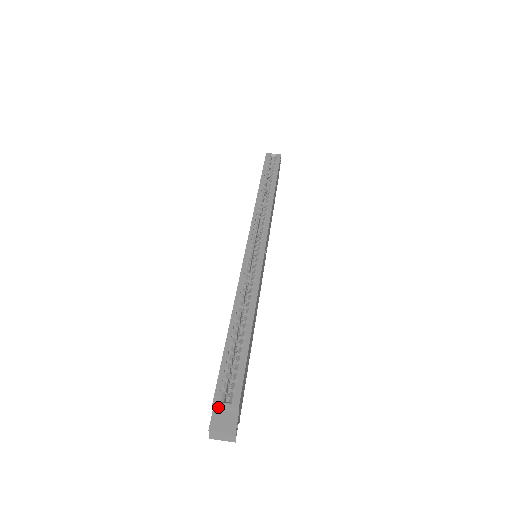
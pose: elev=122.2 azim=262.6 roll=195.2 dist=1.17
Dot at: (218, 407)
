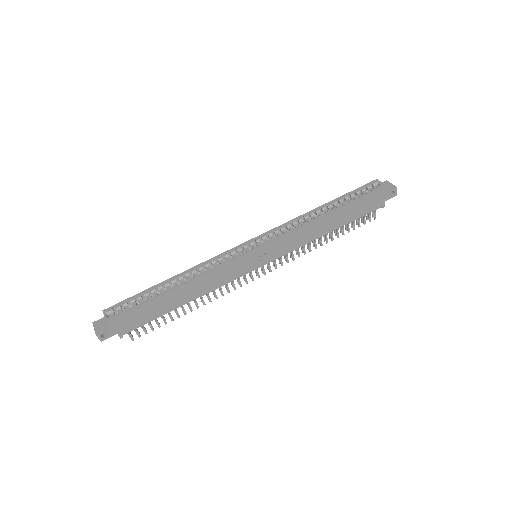
Dot at: (105, 315)
